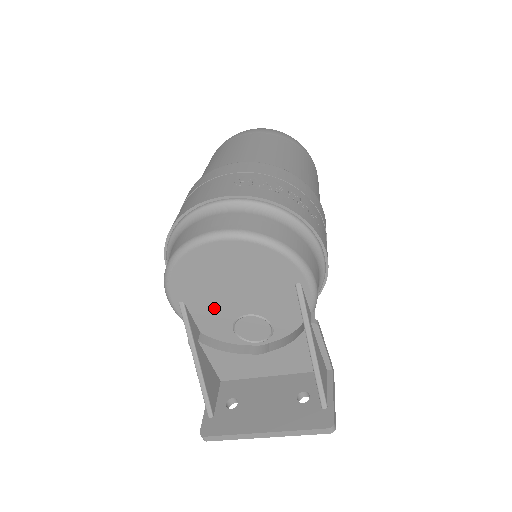
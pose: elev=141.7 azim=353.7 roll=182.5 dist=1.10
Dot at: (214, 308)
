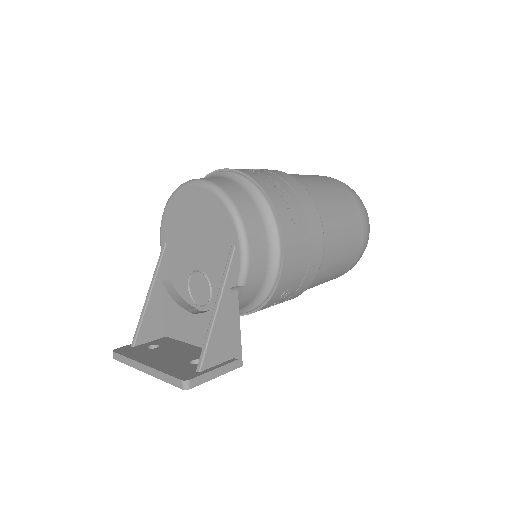
Dot at: (181, 255)
